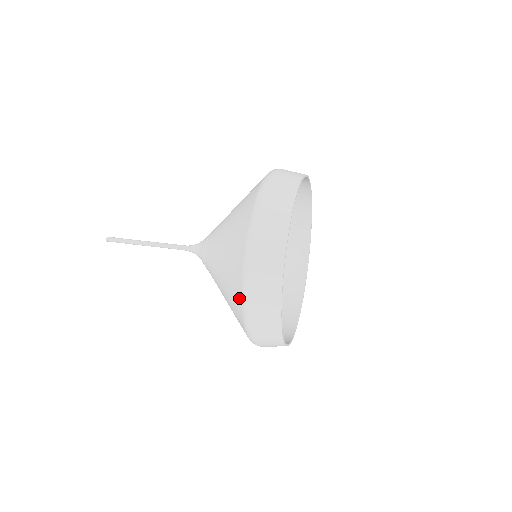
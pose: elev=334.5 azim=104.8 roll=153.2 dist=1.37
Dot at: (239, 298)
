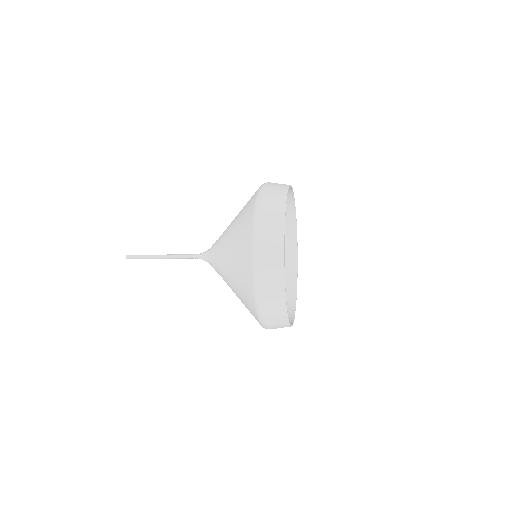
Dot at: (249, 274)
